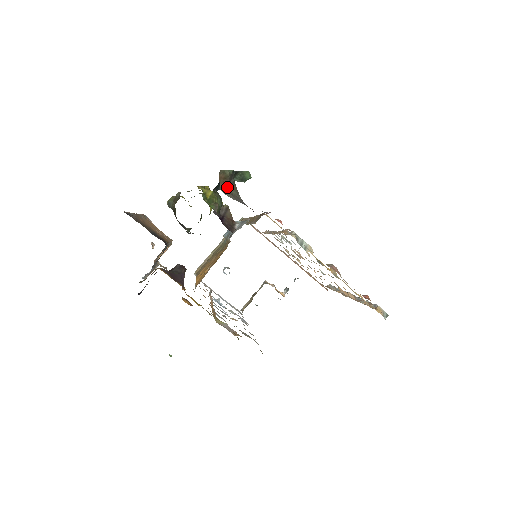
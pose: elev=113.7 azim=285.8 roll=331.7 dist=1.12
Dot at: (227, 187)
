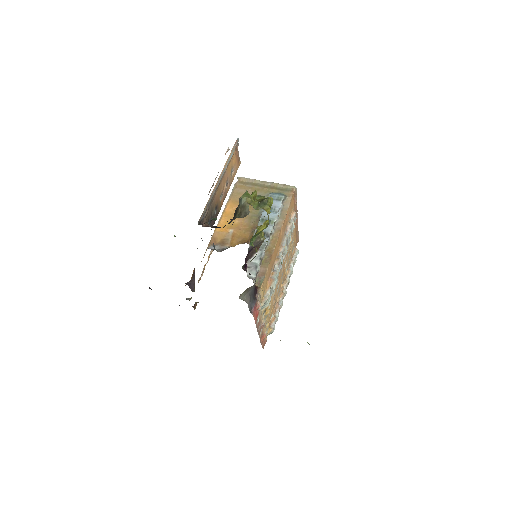
Dot at: occluded
